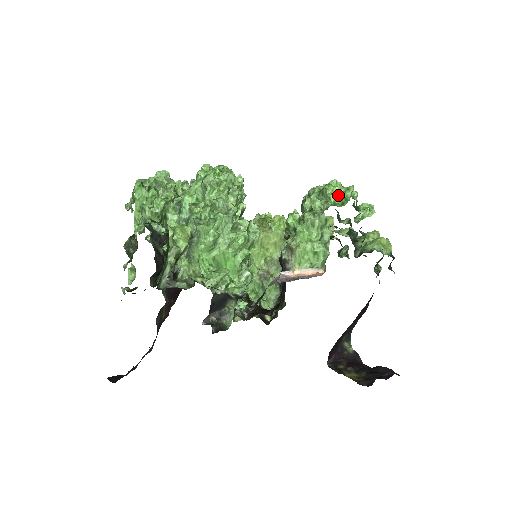
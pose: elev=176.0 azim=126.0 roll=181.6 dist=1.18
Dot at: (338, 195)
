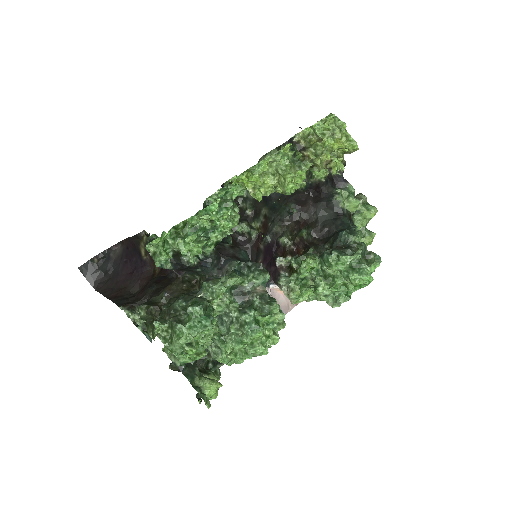
Dot at: occluded
